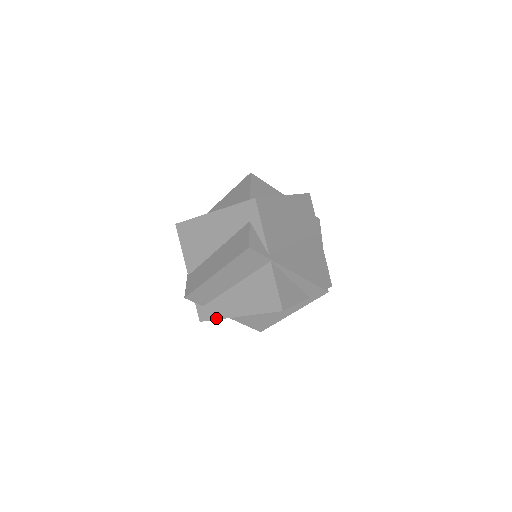
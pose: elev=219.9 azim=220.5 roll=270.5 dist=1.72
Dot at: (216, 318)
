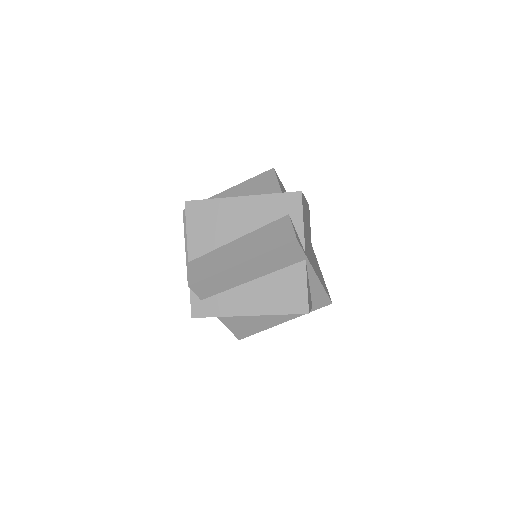
Dot at: (217, 315)
